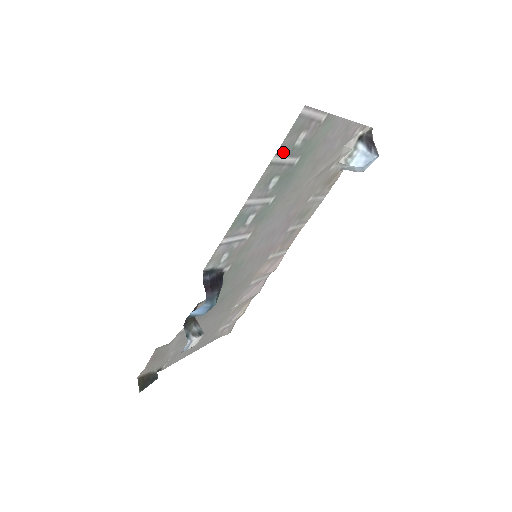
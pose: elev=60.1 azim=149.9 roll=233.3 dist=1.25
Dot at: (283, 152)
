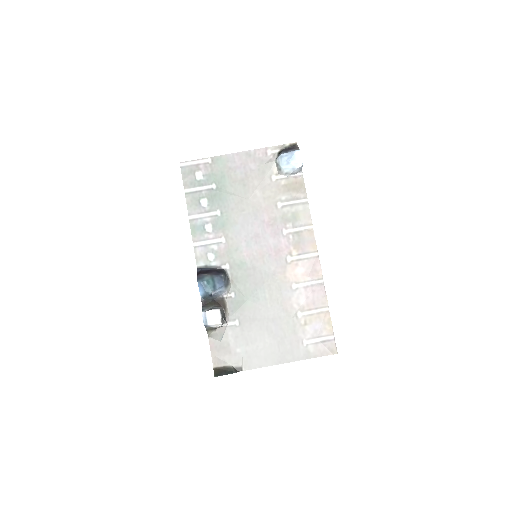
Dot at: (191, 186)
